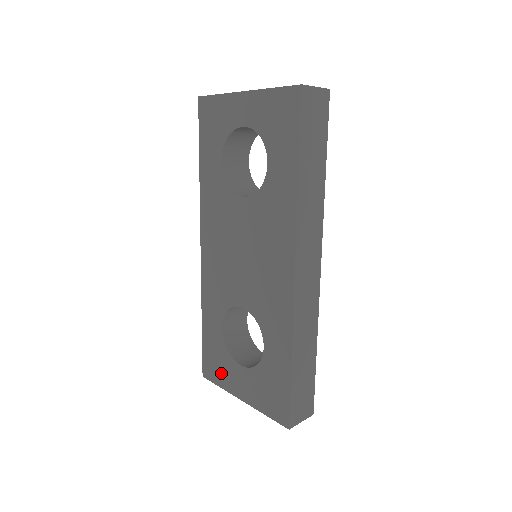
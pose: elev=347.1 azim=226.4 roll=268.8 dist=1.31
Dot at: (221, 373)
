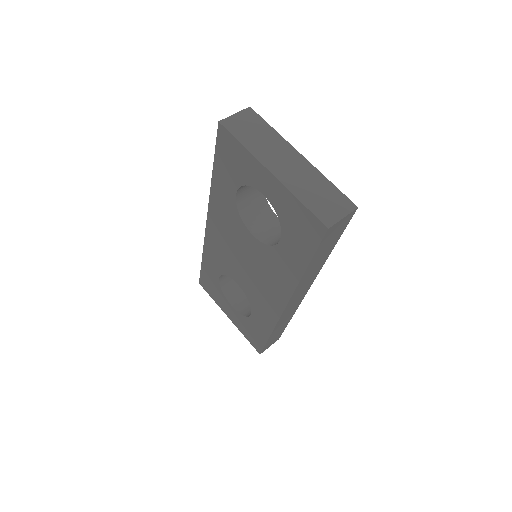
Dot at: (215, 295)
